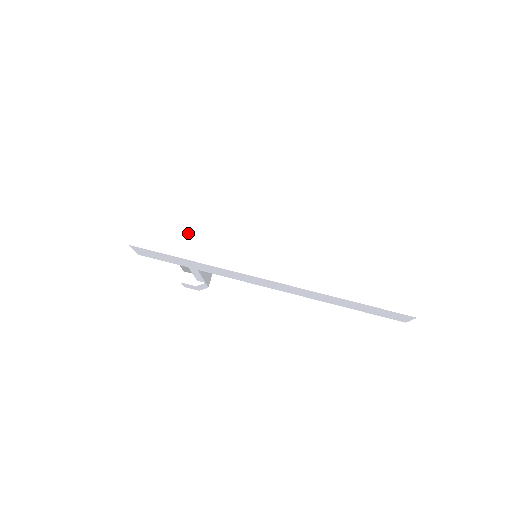
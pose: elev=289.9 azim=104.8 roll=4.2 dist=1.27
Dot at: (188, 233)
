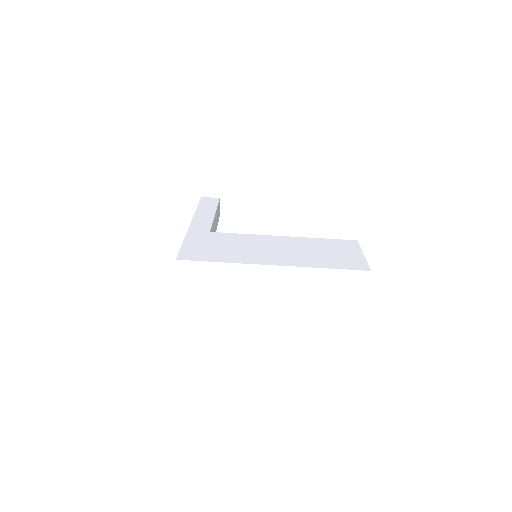
Dot at: (212, 289)
